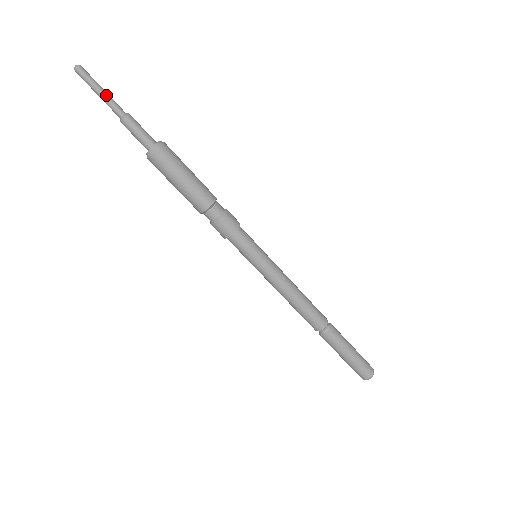
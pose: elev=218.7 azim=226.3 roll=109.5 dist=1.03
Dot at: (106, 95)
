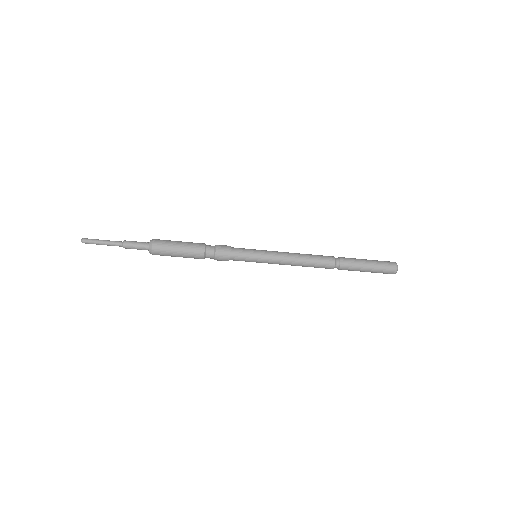
Dot at: (106, 242)
